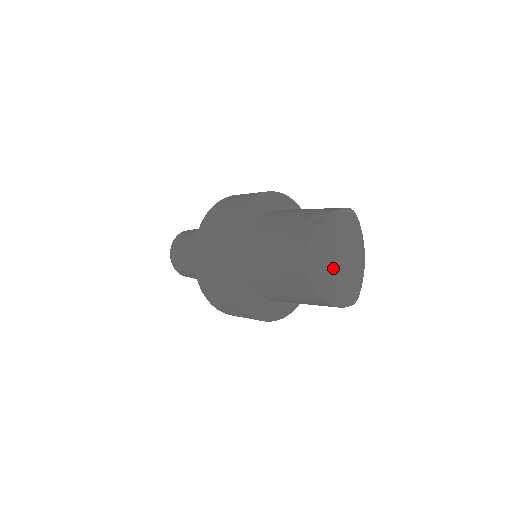
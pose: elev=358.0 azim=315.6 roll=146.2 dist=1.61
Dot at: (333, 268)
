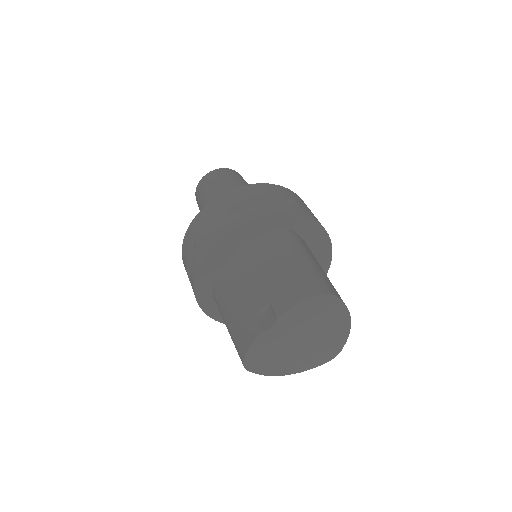
Dot at: (292, 350)
